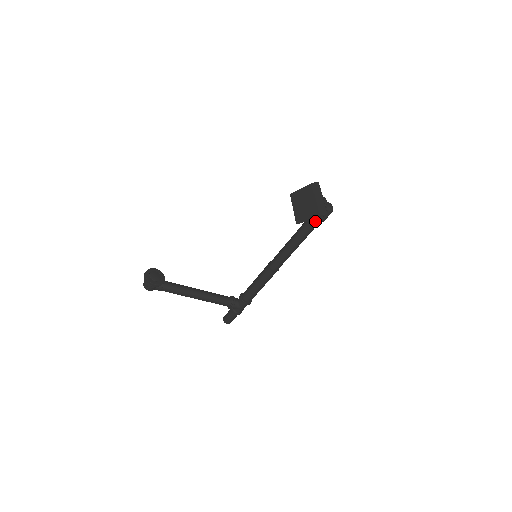
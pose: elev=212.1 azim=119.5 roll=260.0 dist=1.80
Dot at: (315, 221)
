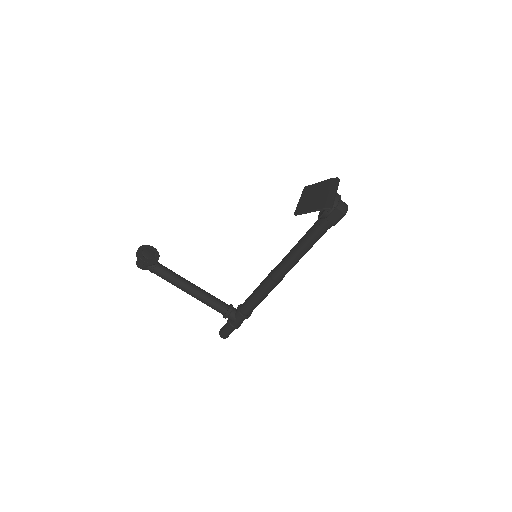
Dot at: (324, 222)
